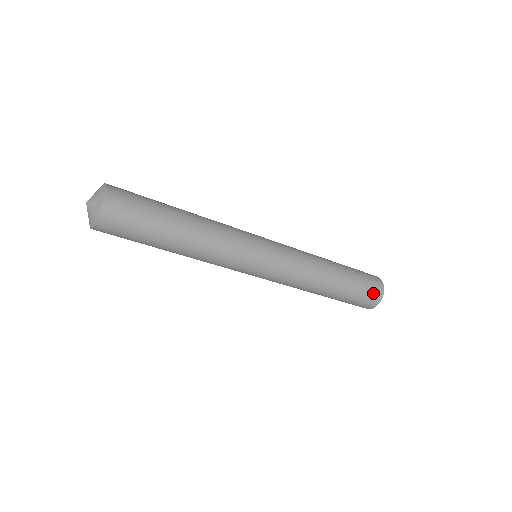
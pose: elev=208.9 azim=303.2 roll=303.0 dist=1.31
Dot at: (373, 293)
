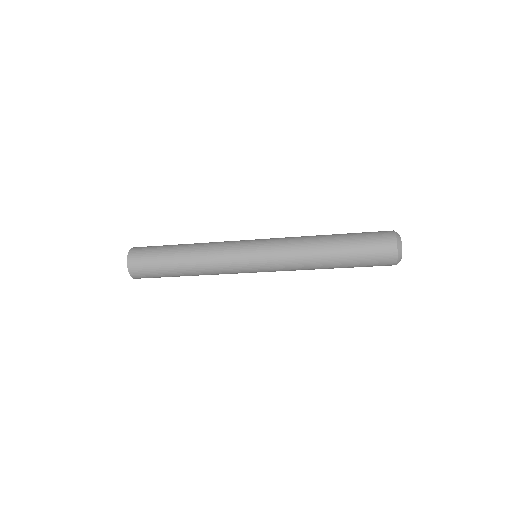
Dot at: (381, 236)
